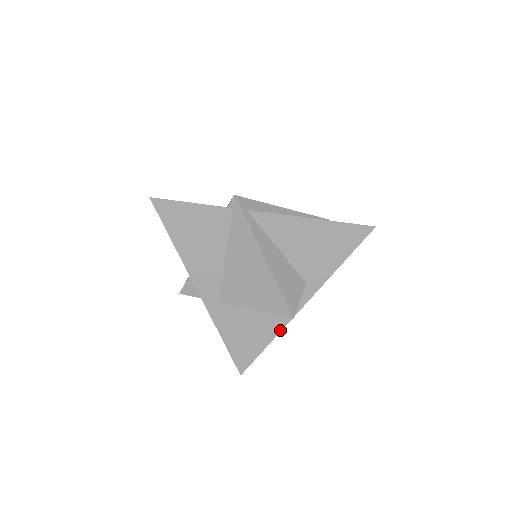
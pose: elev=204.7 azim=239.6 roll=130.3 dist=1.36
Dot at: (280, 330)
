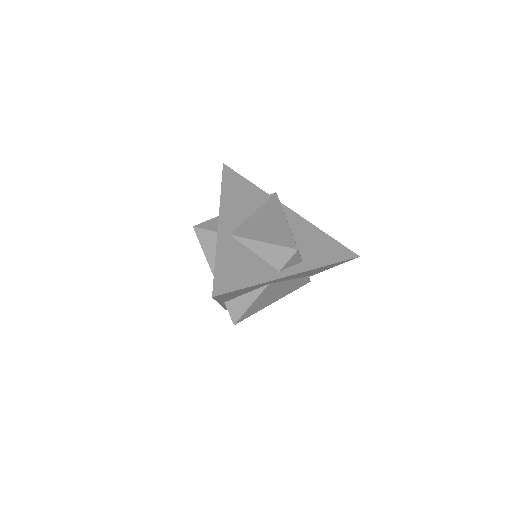
Dot at: (268, 280)
